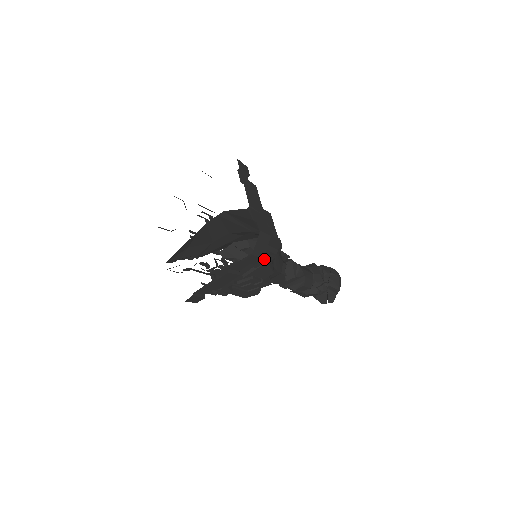
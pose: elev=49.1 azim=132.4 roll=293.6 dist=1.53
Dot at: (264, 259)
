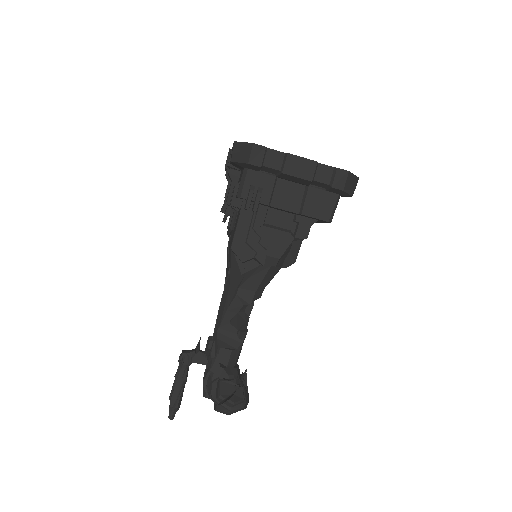
Dot at: (318, 213)
